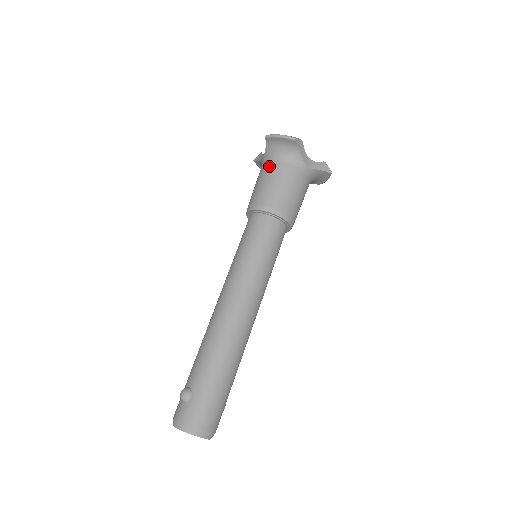
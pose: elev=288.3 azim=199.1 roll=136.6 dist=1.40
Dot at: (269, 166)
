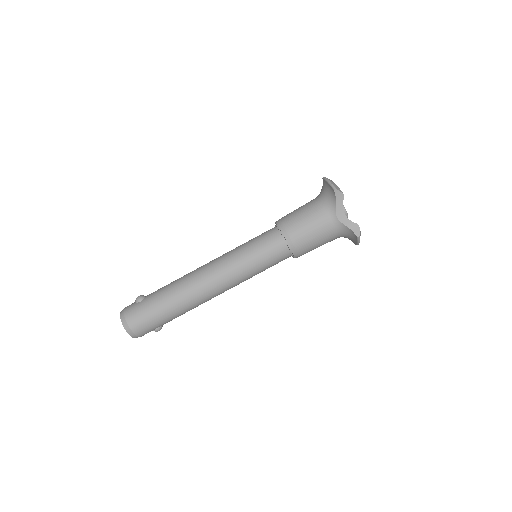
Dot at: (312, 201)
